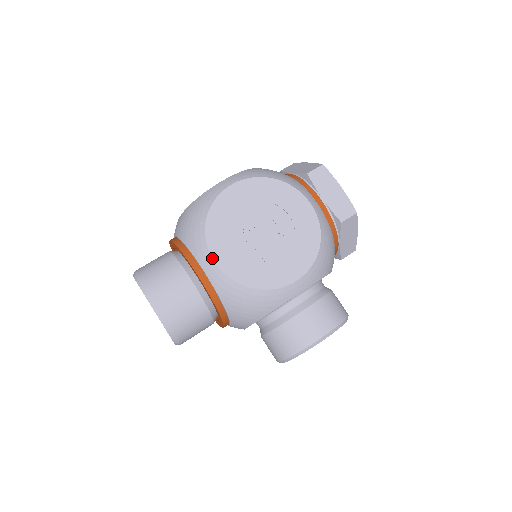
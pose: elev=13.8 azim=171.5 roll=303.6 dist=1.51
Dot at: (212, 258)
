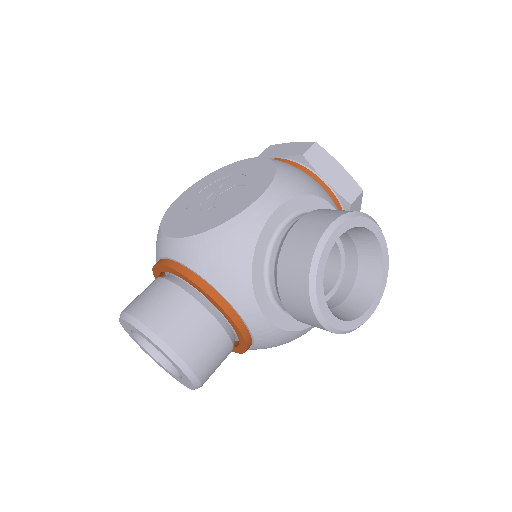
Dot at: (168, 237)
